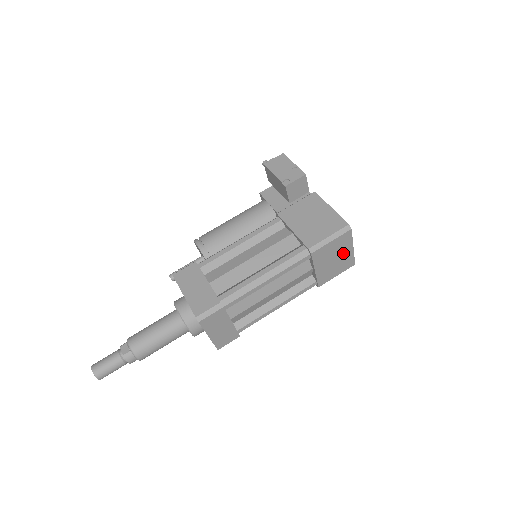
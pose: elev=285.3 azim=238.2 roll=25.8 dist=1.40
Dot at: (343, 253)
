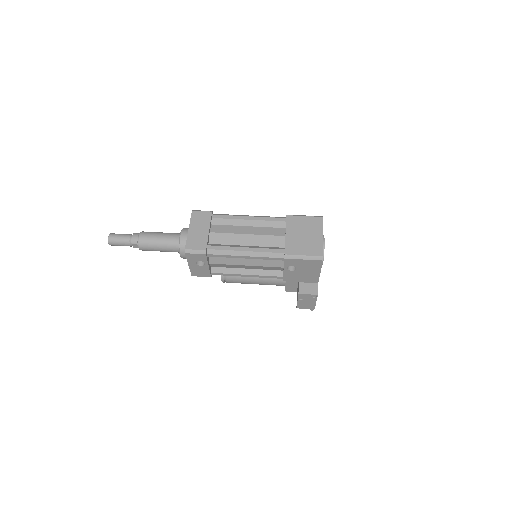
Dot at: (313, 235)
